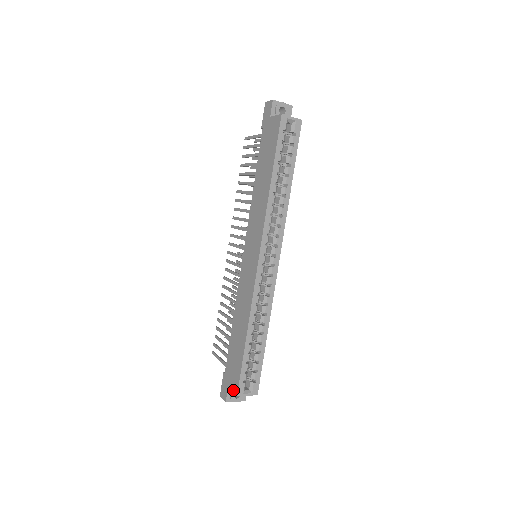
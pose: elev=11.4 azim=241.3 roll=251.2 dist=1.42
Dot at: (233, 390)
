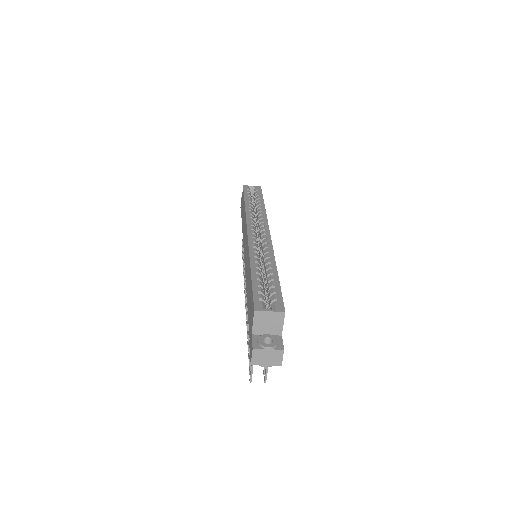
Dot at: (252, 319)
